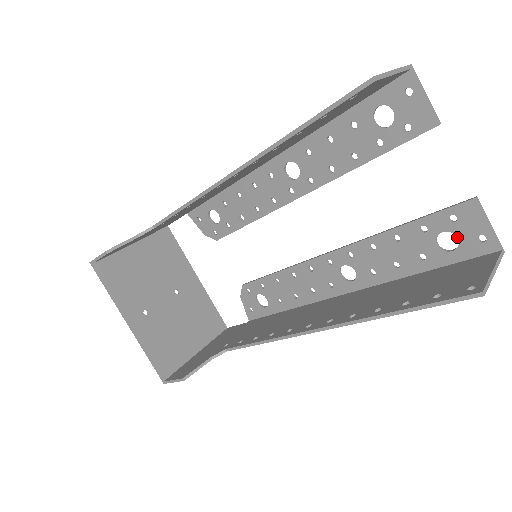
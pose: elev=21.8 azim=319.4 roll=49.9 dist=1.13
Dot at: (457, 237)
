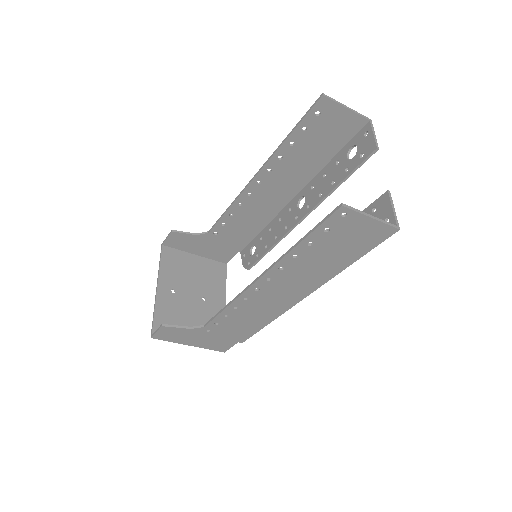
Dot at: occluded
